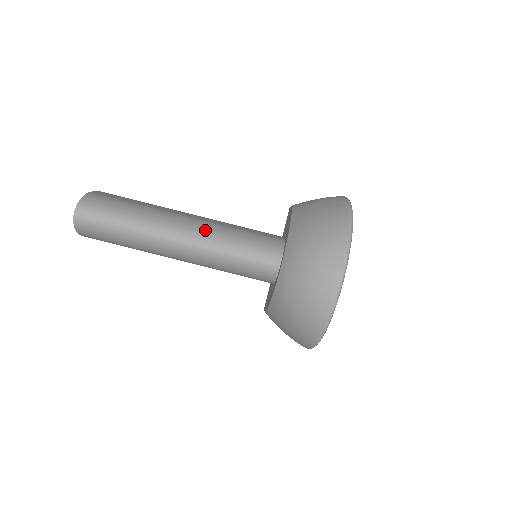
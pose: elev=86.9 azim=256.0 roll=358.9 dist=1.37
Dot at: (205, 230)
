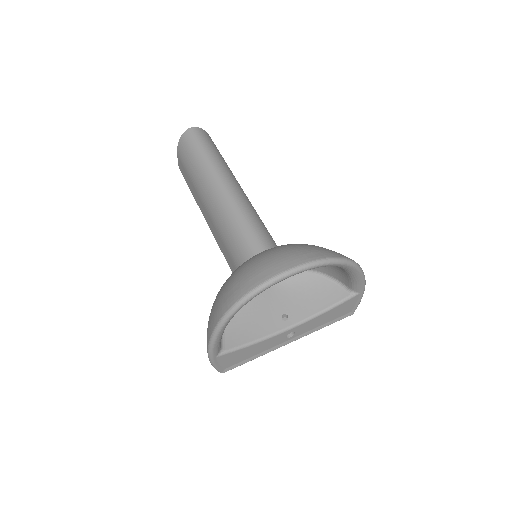
Dot at: (246, 199)
